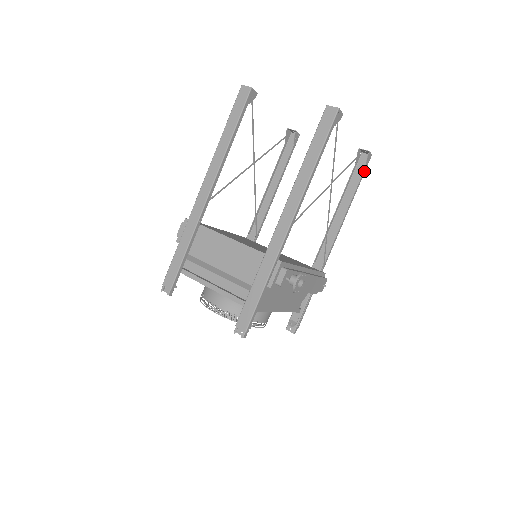
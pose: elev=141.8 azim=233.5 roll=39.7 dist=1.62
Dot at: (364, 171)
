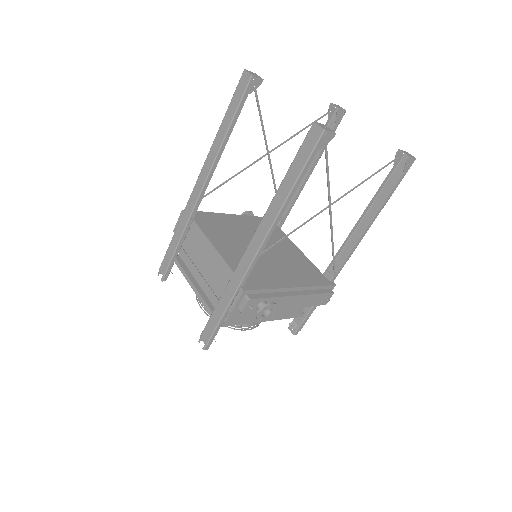
Dot at: (401, 178)
